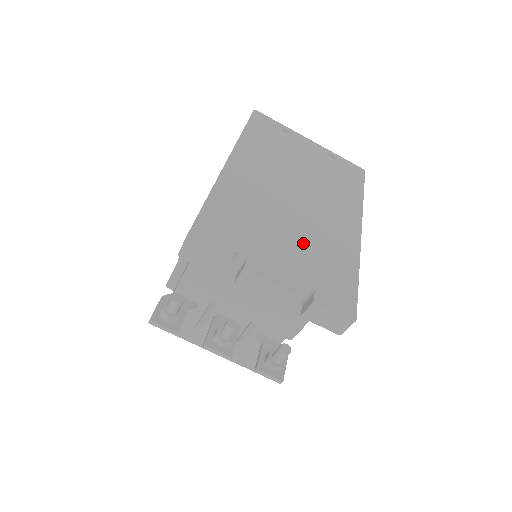
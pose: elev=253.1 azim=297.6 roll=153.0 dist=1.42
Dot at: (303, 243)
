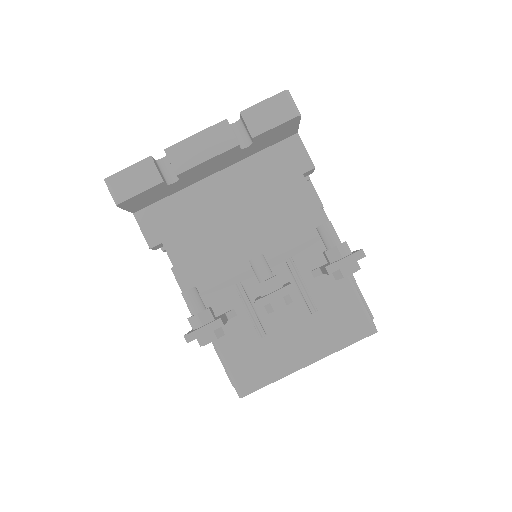
Dot at: occluded
